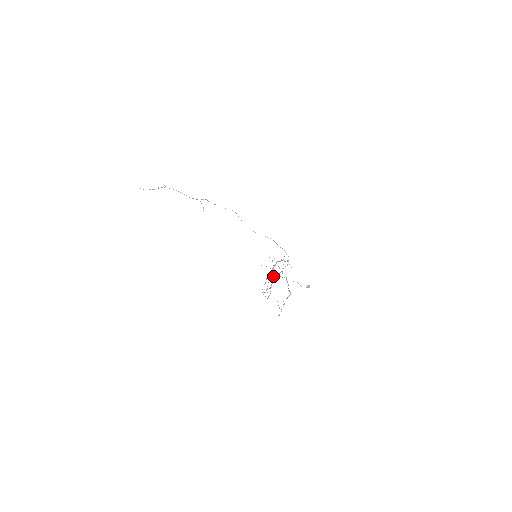
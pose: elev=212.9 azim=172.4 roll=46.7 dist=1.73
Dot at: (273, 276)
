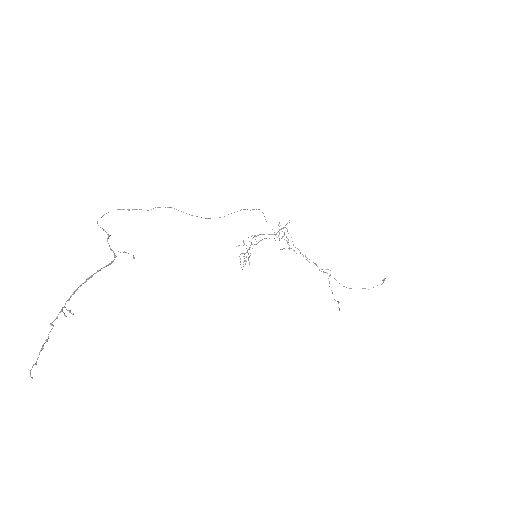
Dot at: occluded
